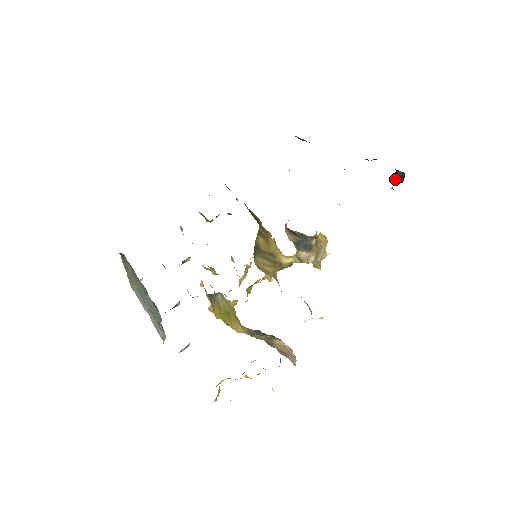
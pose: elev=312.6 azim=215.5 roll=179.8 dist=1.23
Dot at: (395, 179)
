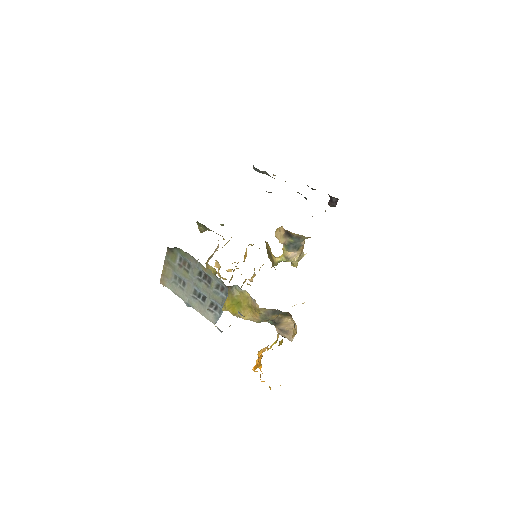
Dot at: (329, 204)
